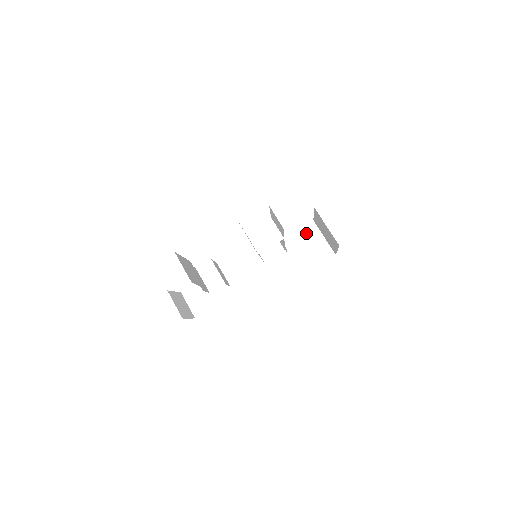
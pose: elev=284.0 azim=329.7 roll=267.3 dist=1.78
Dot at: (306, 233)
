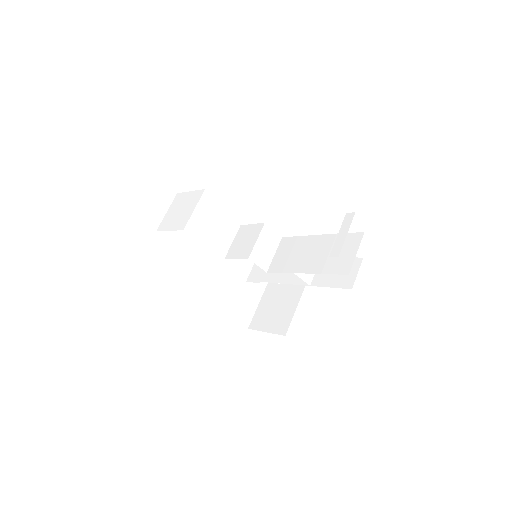
Dot at: (254, 283)
